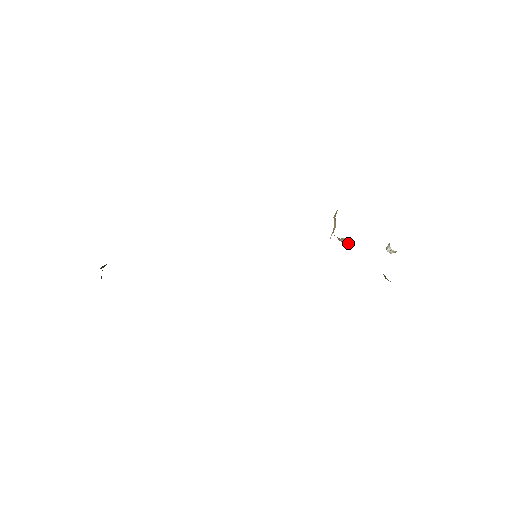
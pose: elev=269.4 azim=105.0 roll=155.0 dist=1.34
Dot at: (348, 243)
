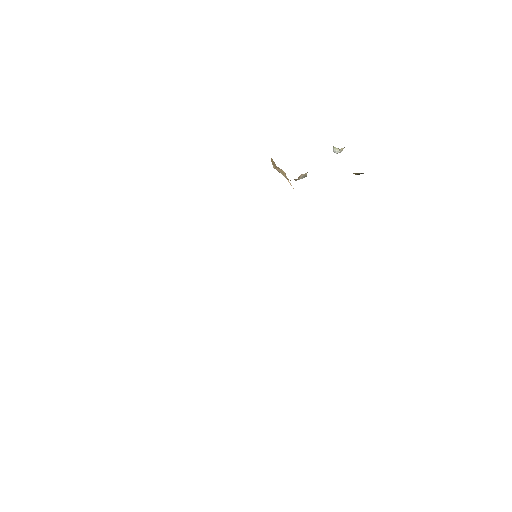
Dot at: (305, 176)
